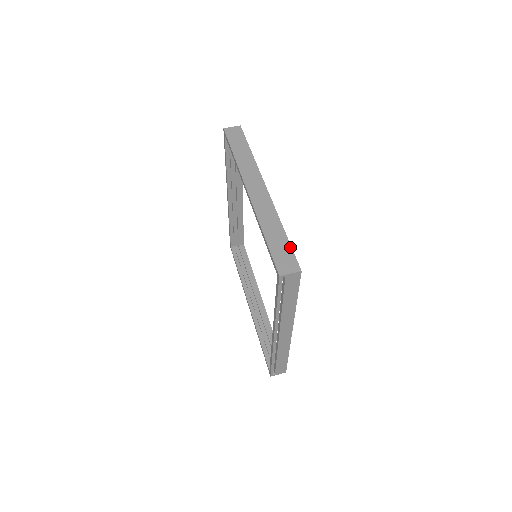
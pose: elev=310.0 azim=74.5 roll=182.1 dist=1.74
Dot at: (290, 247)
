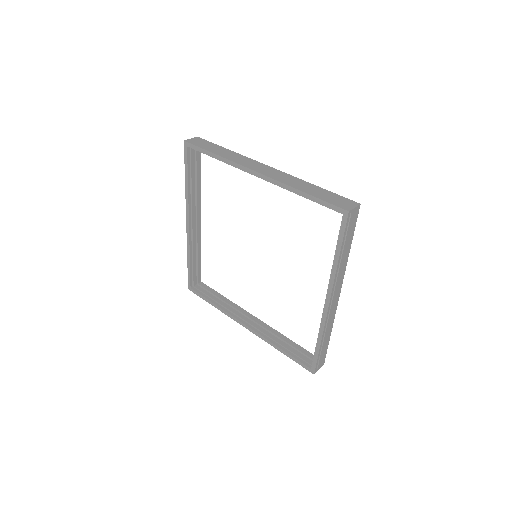
Dot at: (334, 193)
